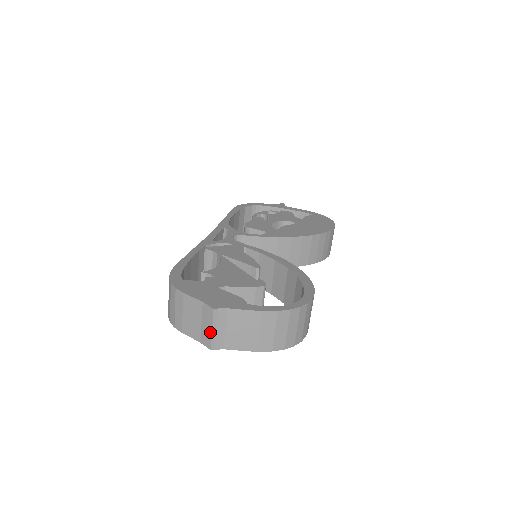
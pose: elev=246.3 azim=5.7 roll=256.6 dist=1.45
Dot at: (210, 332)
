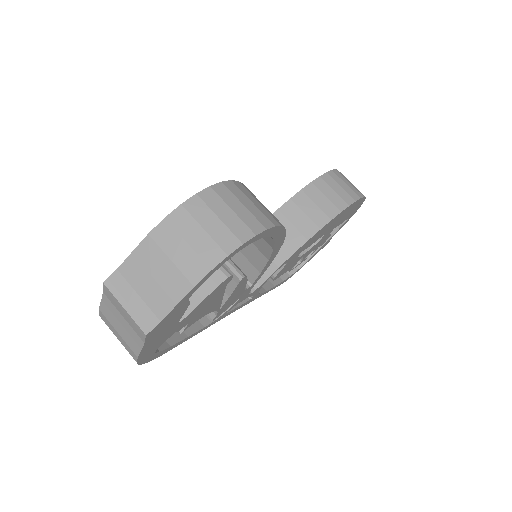
Dot at: (127, 314)
